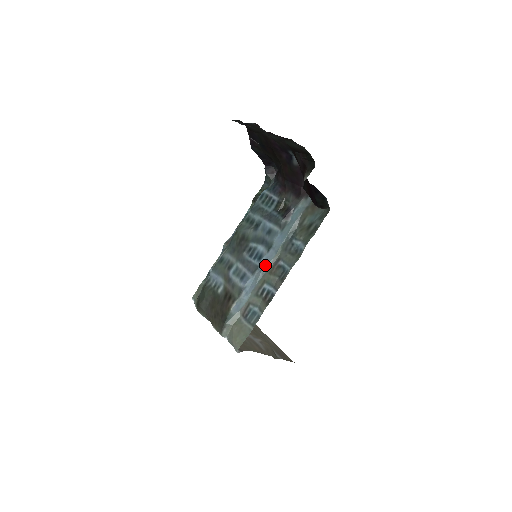
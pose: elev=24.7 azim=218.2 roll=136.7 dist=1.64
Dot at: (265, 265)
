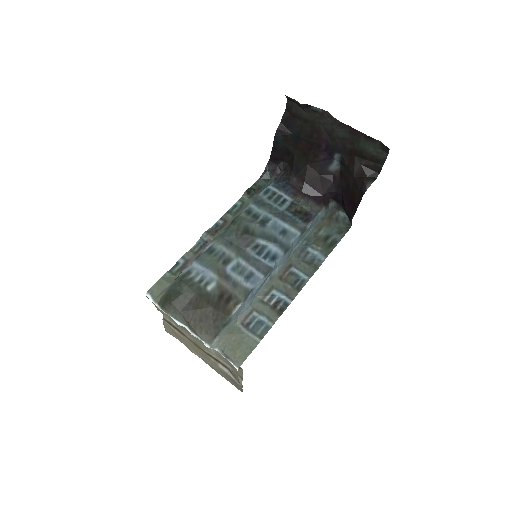
Dot at: (275, 268)
